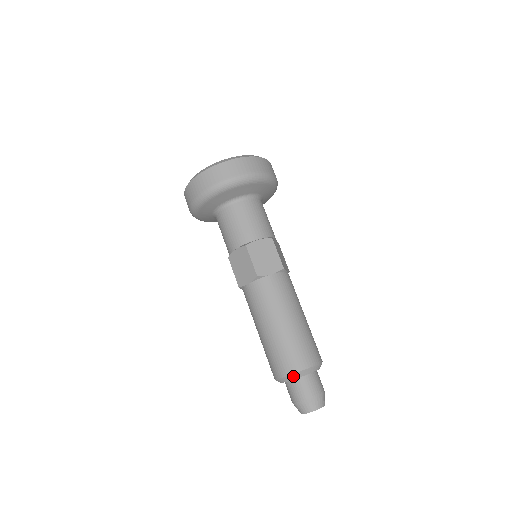
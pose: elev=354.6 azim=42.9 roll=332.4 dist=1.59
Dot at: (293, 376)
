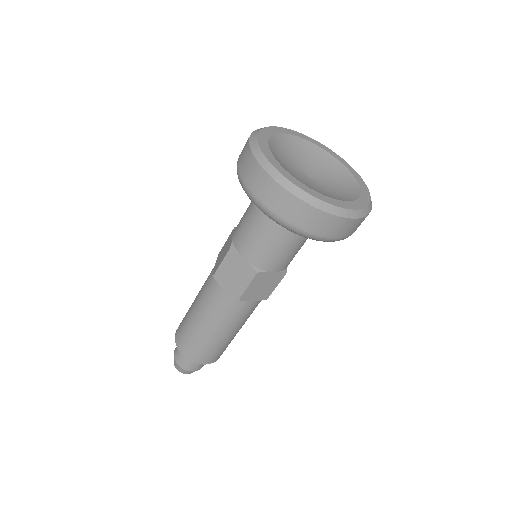
Dot at: (192, 361)
